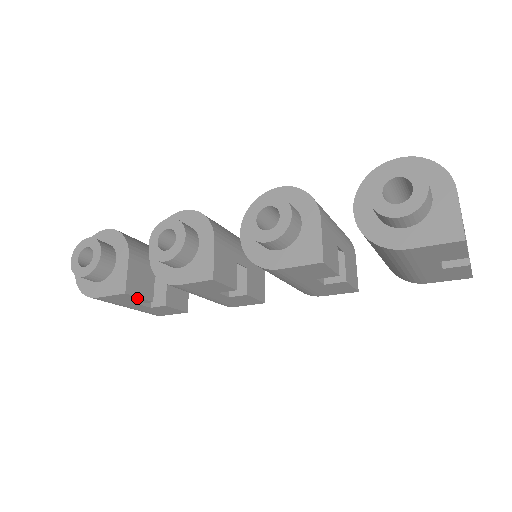
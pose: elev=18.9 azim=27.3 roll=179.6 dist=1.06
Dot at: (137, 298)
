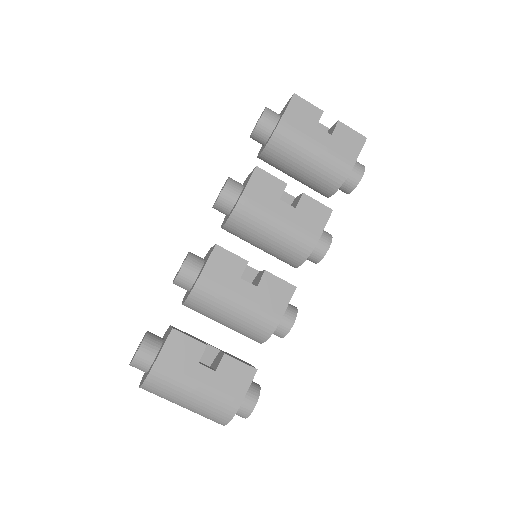
Dot at: (189, 340)
